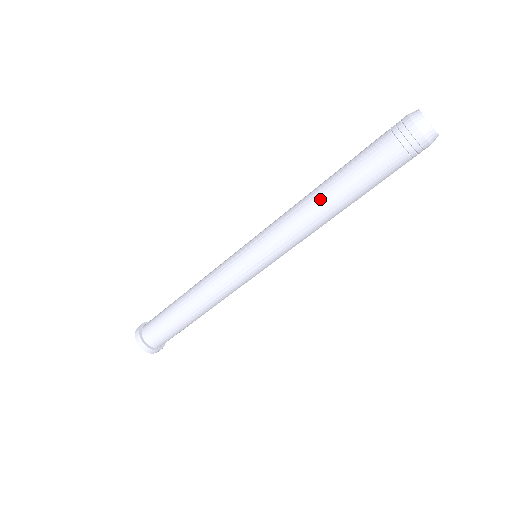
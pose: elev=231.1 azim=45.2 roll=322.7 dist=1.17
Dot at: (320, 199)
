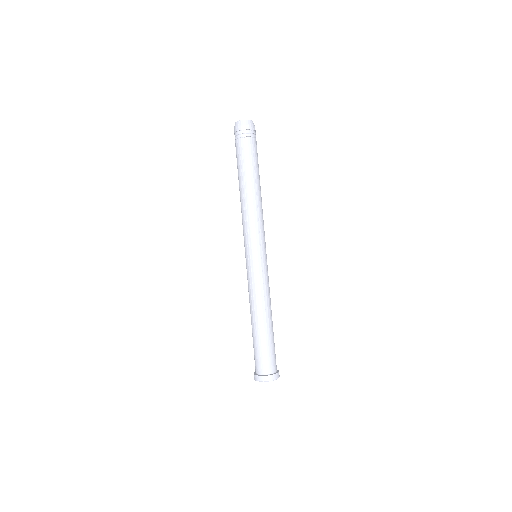
Dot at: (240, 195)
